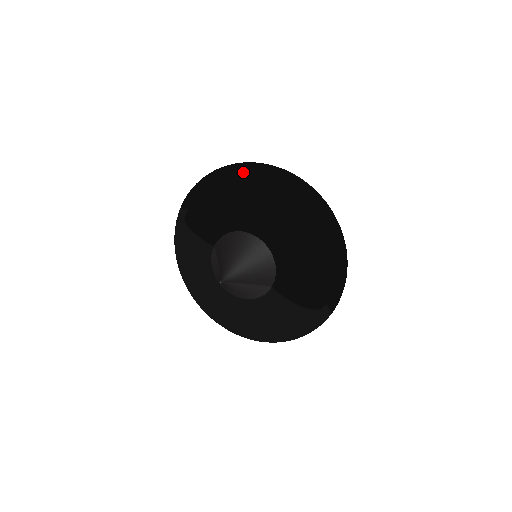
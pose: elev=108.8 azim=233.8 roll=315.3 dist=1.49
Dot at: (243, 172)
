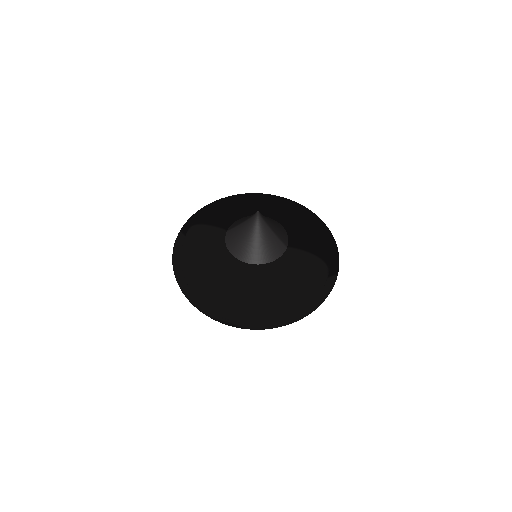
Dot at: occluded
